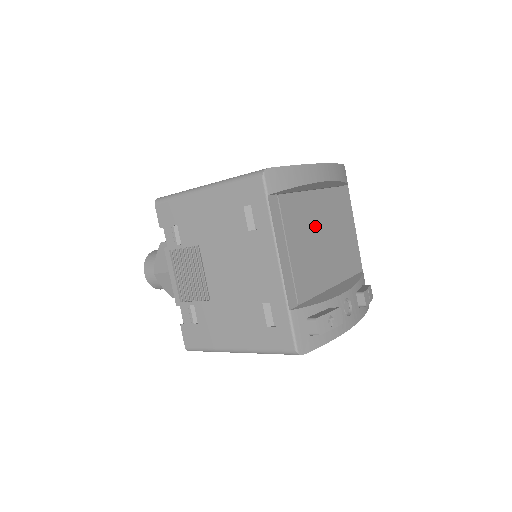
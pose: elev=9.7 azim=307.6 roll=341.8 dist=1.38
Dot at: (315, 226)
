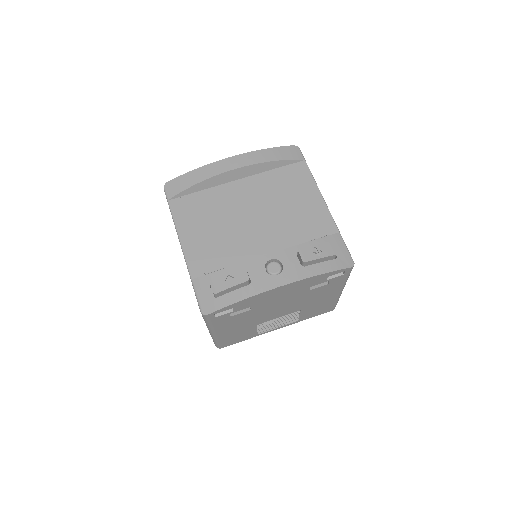
Dot at: (237, 208)
